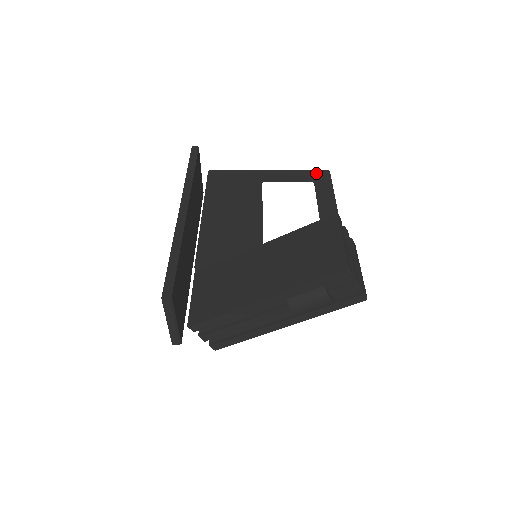
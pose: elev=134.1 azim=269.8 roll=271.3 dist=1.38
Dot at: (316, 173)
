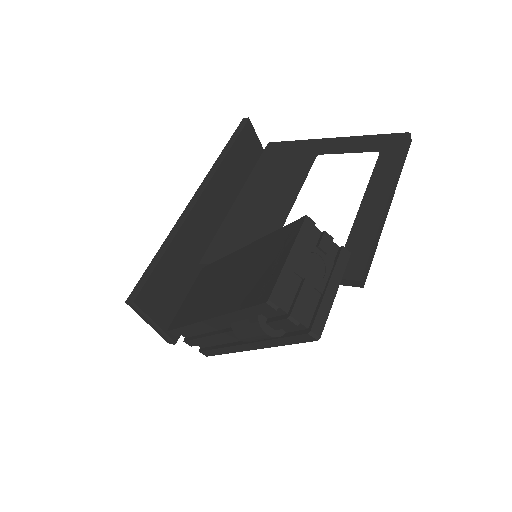
Dot at: (390, 138)
